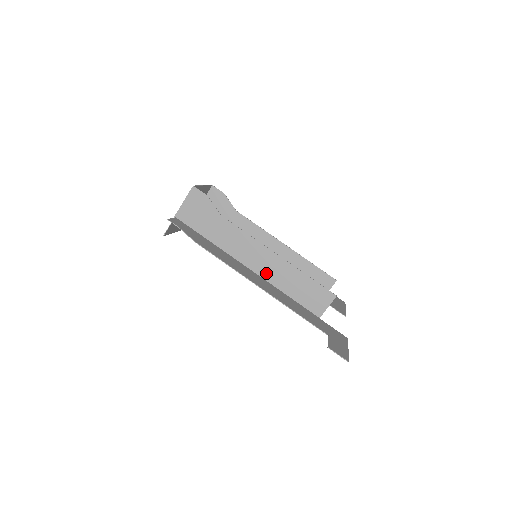
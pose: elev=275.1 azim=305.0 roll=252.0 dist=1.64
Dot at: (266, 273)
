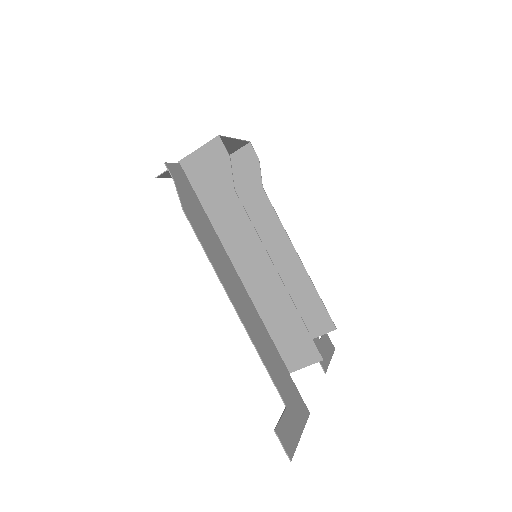
Dot at: (254, 288)
